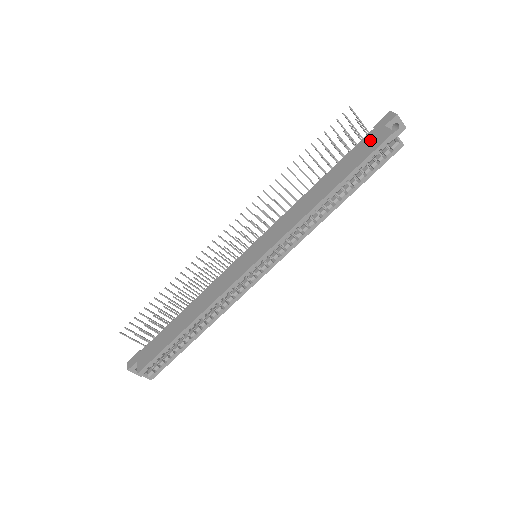
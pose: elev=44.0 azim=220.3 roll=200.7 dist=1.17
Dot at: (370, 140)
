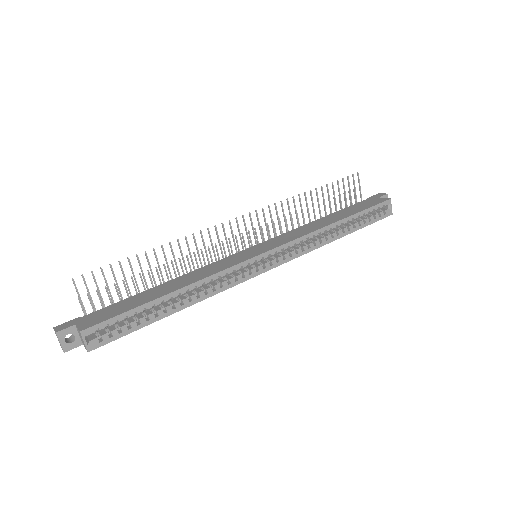
Dot at: (368, 202)
